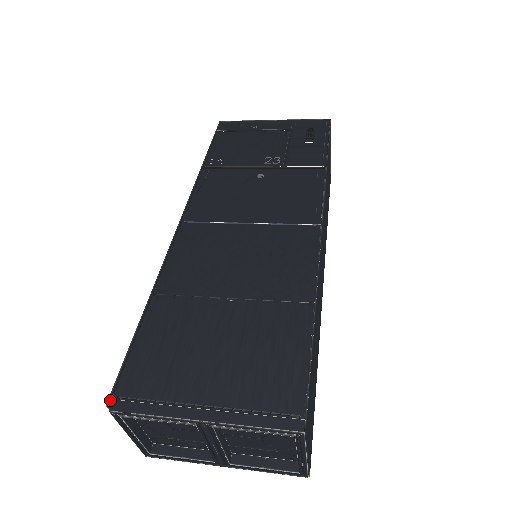
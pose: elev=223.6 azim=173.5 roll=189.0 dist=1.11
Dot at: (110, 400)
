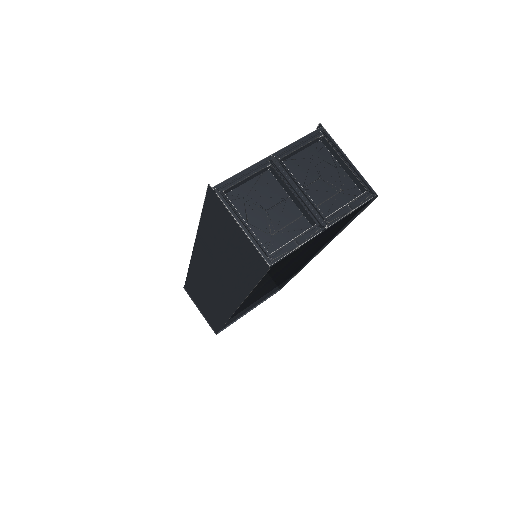
Dot at: (209, 188)
